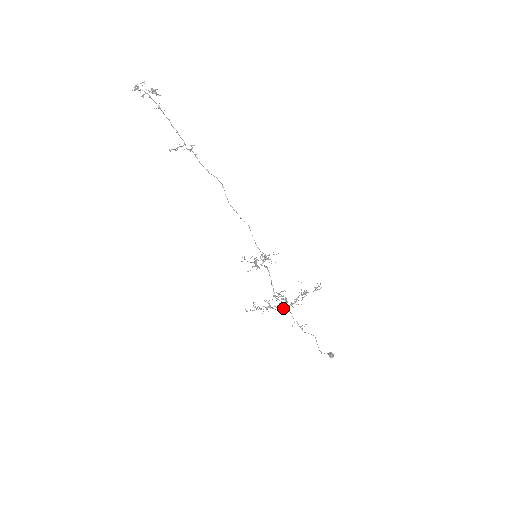
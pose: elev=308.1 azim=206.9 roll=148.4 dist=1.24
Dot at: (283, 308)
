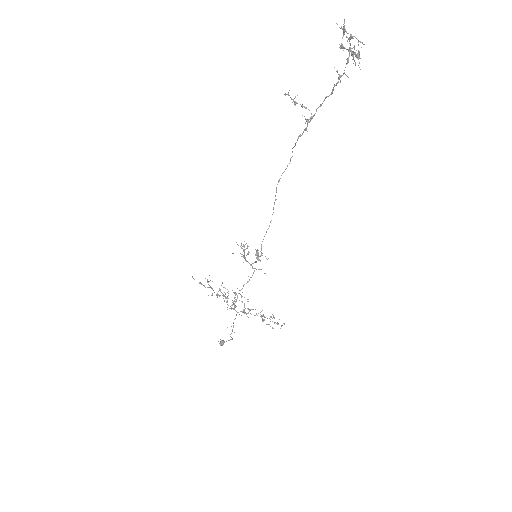
Dot at: (233, 308)
